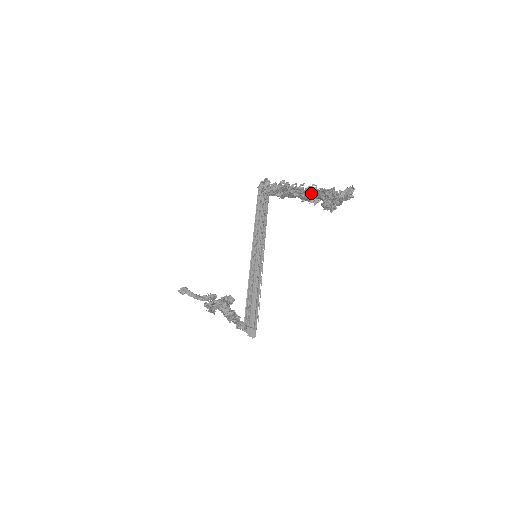
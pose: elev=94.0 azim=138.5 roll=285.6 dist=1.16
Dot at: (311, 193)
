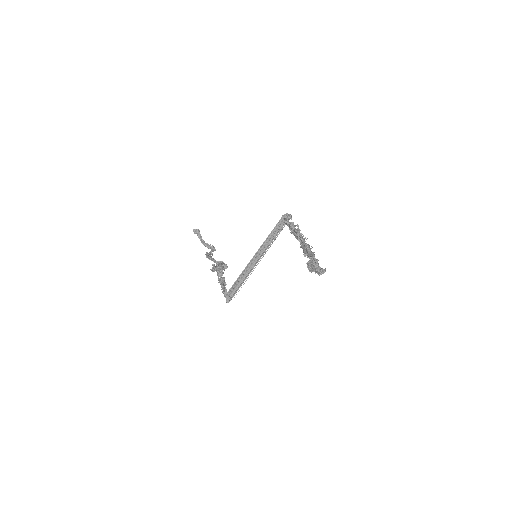
Dot at: (307, 250)
